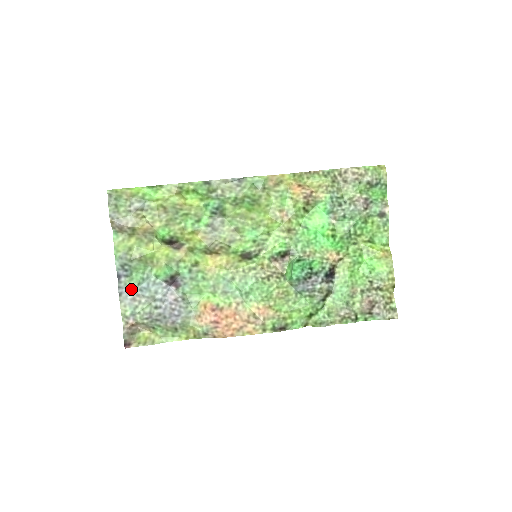
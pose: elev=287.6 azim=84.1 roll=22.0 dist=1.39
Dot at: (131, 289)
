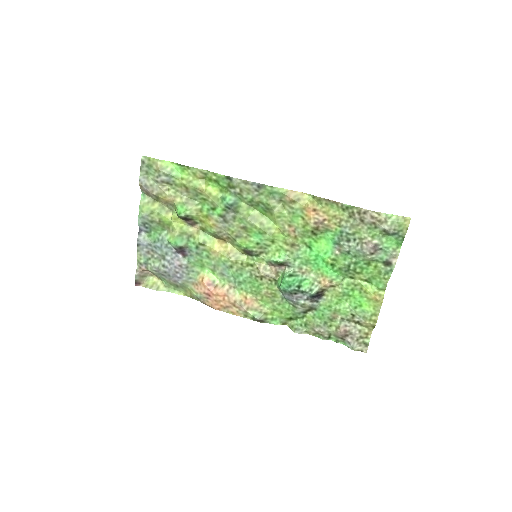
Dot at: (148, 244)
